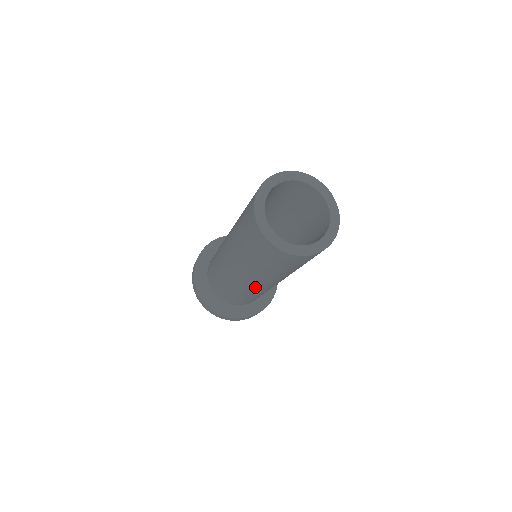
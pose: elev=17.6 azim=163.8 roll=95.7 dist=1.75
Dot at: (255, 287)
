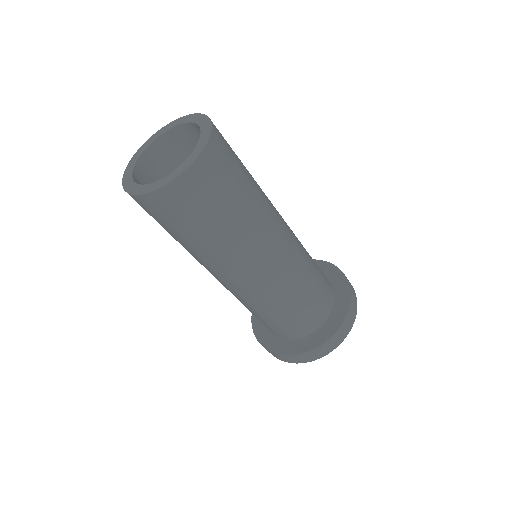
Dot at: (280, 260)
